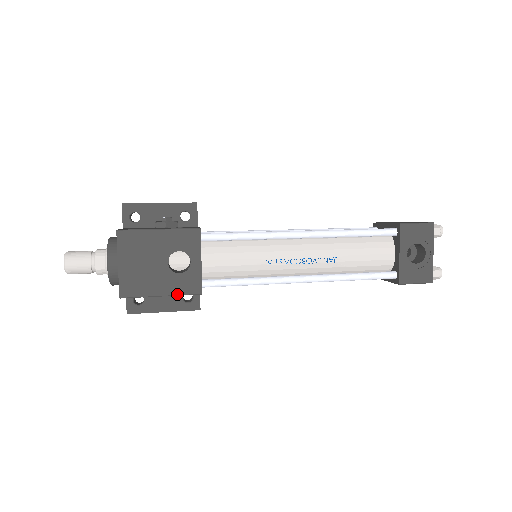
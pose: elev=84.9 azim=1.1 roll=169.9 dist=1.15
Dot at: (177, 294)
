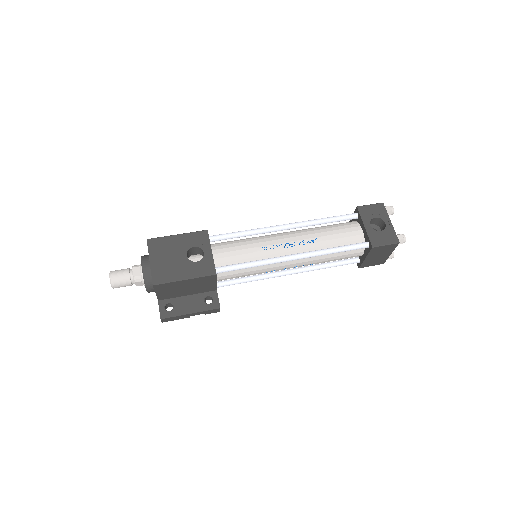
Dot at: (197, 276)
